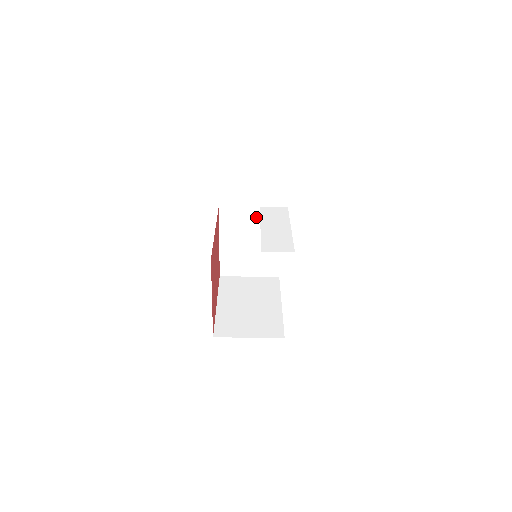
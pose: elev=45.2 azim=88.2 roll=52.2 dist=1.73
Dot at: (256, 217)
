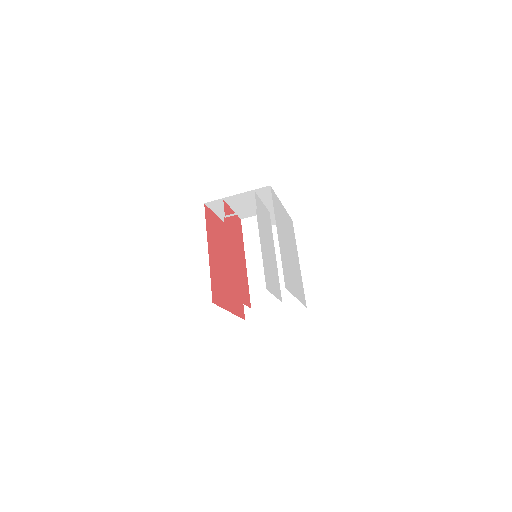
Dot at: occluded
